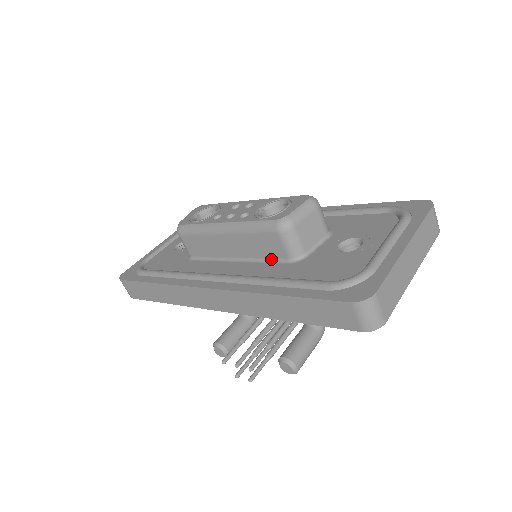
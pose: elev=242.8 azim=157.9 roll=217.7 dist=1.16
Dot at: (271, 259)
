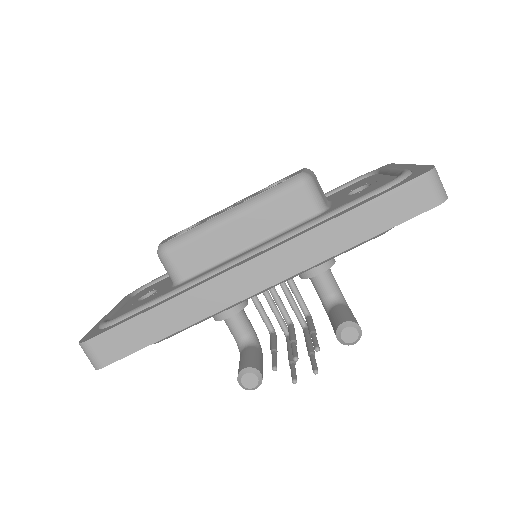
Dot at: (294, 224)
